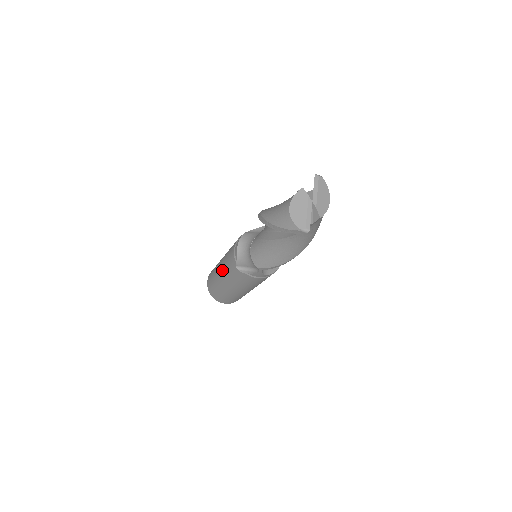
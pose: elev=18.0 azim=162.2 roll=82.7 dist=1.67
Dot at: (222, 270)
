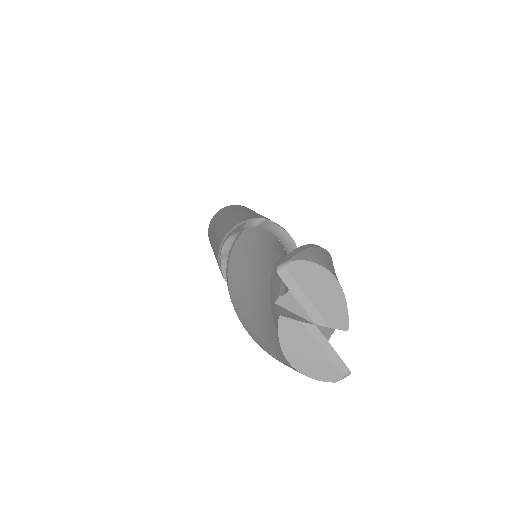
Dot at: occluded
